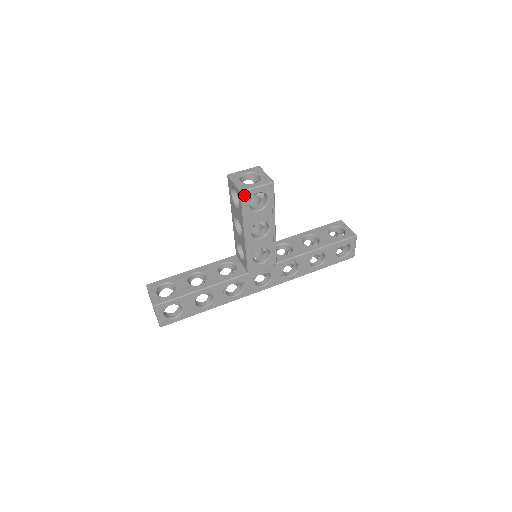
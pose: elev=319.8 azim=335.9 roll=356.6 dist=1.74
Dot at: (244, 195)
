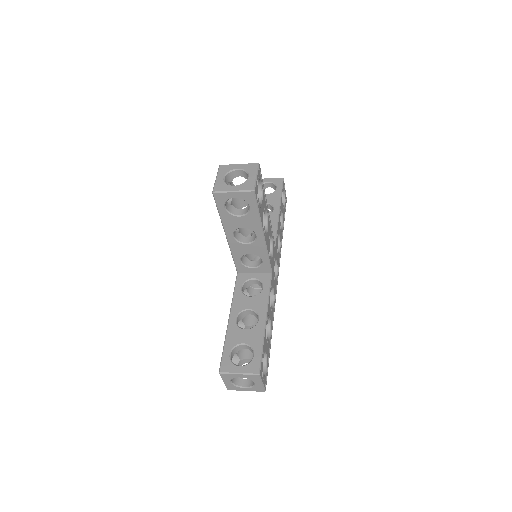
Dot at: (255, 193)
